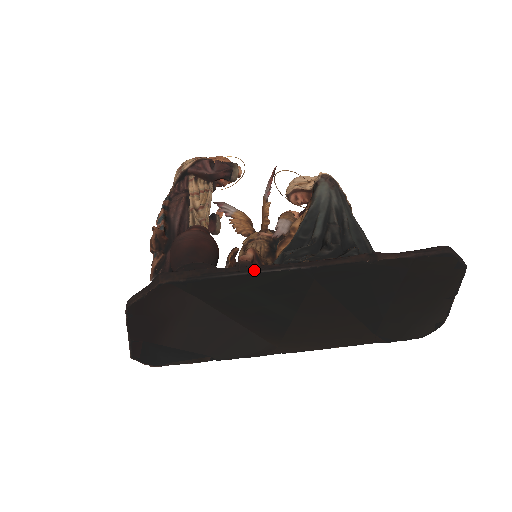
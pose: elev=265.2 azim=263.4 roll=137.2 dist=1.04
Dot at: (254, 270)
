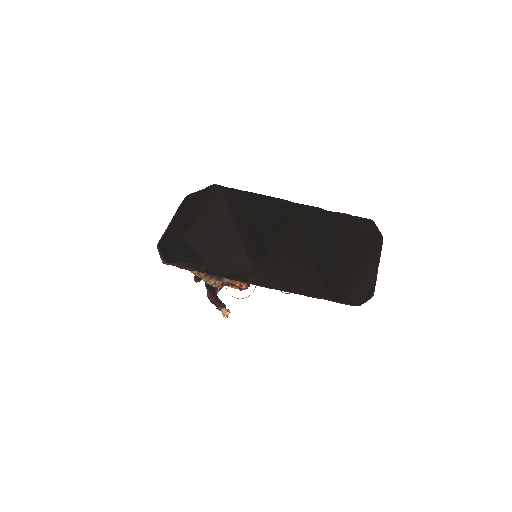
Dot at: (264, 195)
